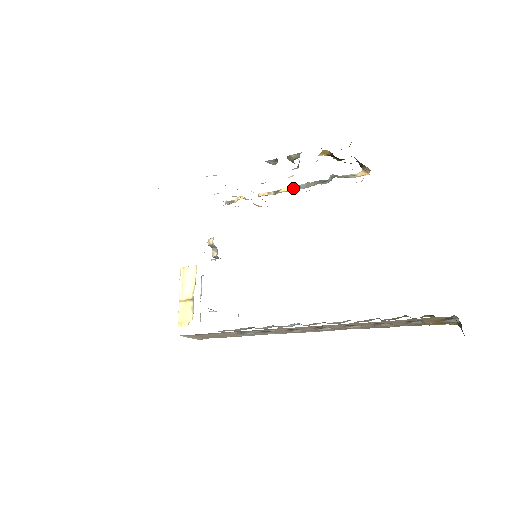
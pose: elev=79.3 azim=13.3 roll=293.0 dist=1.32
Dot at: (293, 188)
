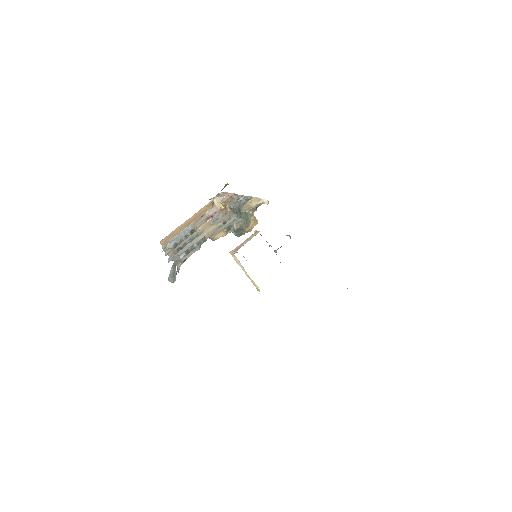
Dot at: (230, 209)
